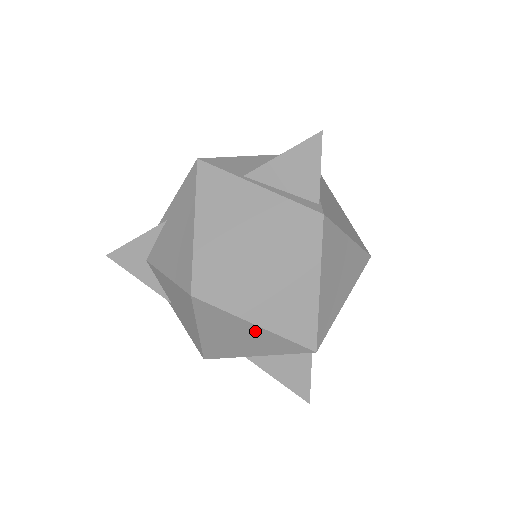
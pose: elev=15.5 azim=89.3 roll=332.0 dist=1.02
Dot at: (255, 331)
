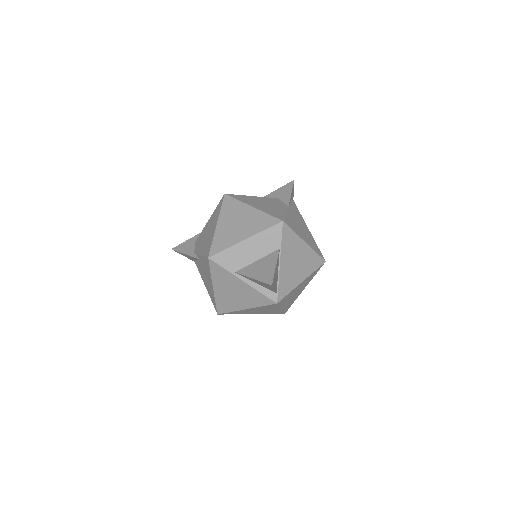
Dot at: occluded
